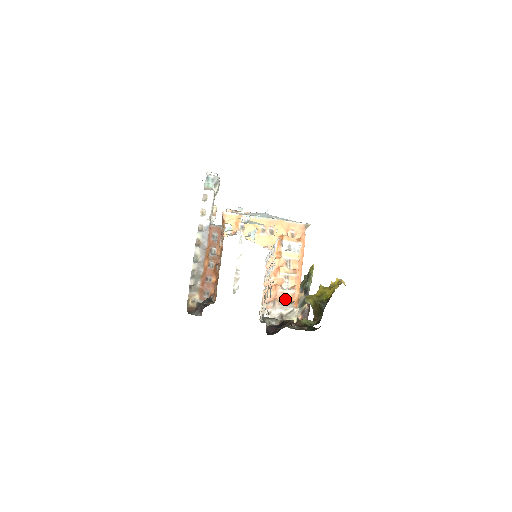
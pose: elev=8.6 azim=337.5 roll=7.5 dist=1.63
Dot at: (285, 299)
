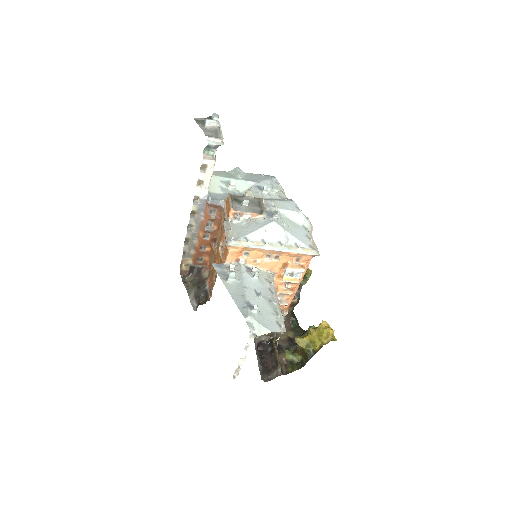
Dot at: occluded
